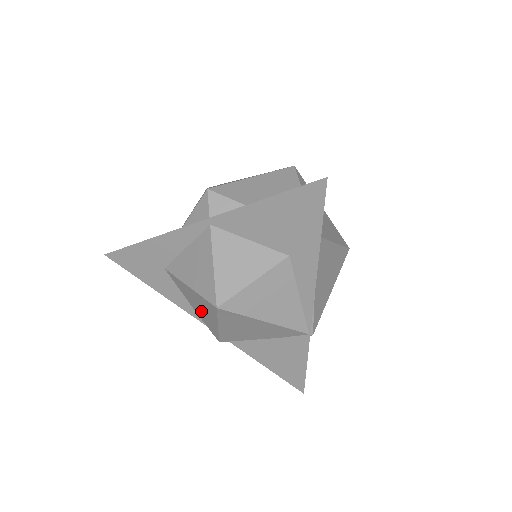
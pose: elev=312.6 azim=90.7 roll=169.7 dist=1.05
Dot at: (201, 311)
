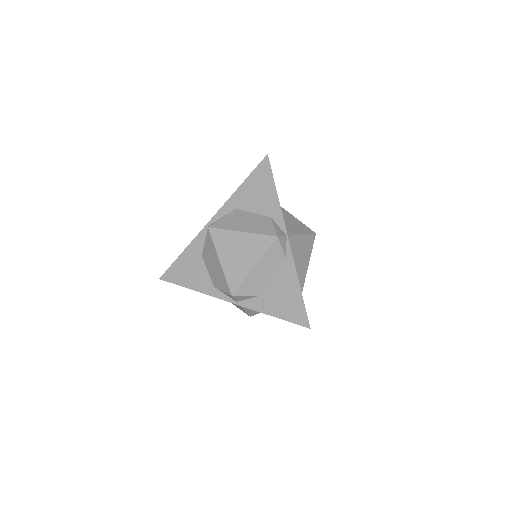
Dot at: occluded
